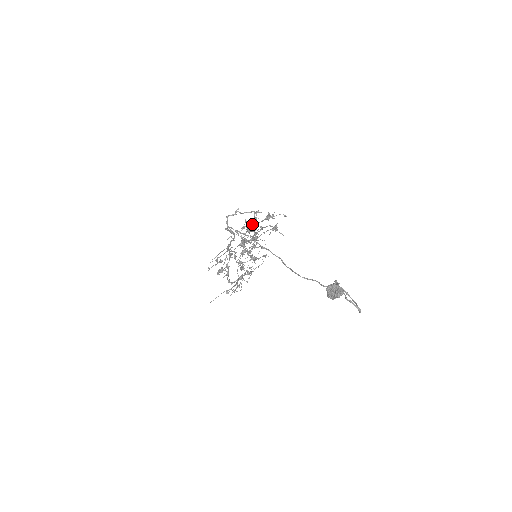
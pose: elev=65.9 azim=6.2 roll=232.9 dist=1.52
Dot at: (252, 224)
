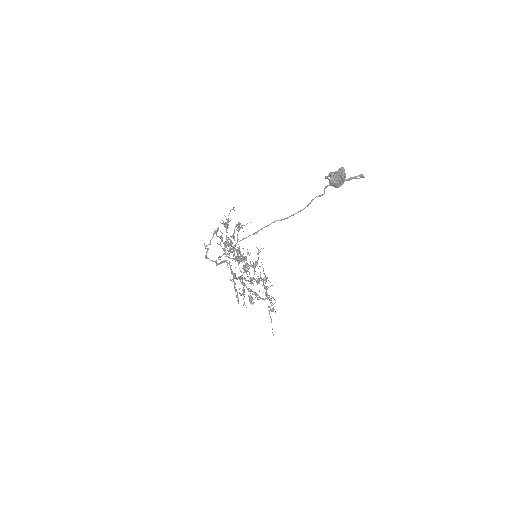
Dot at: (226, 239)
